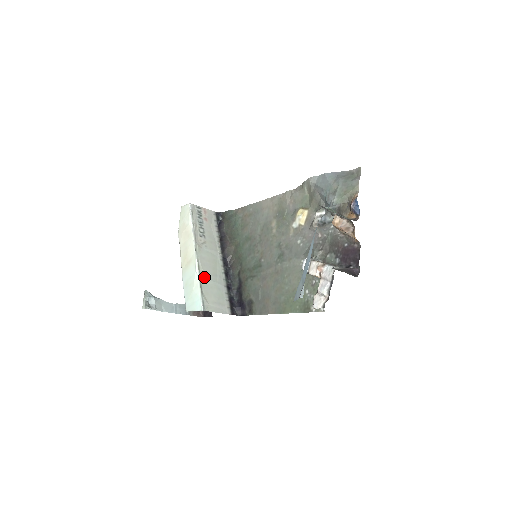
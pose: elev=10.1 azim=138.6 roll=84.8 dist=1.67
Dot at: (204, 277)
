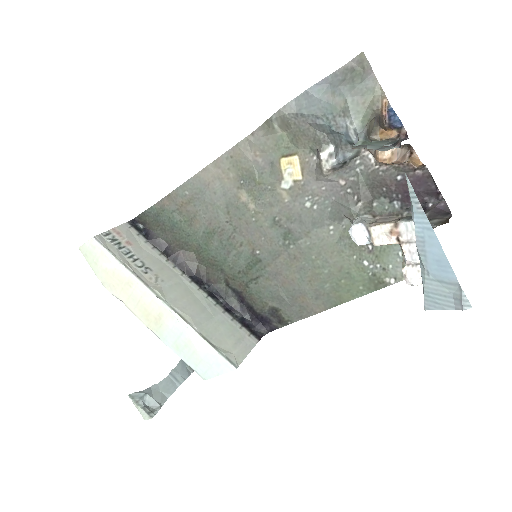
Dot at: (199, 325)
